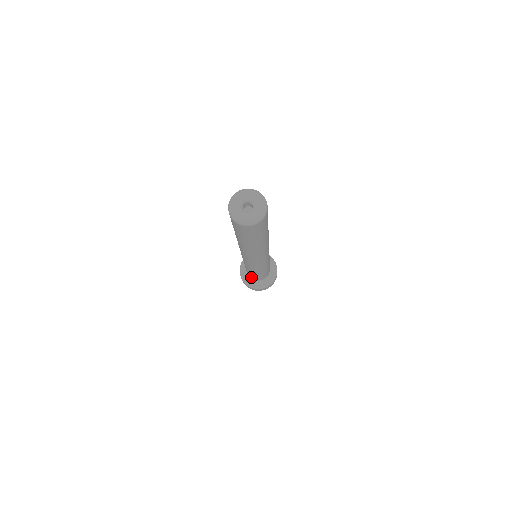
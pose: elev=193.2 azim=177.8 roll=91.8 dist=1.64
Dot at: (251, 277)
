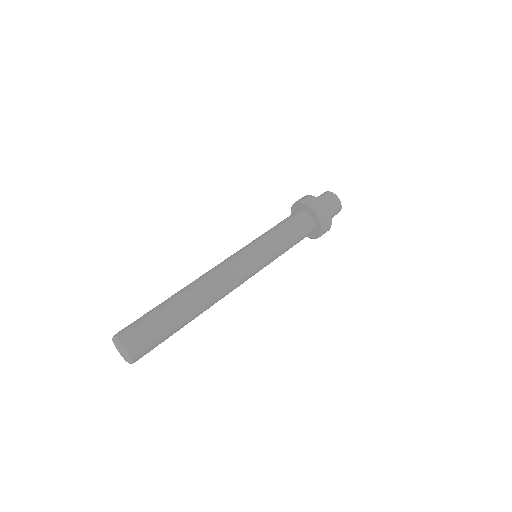
Dot at: occluded
